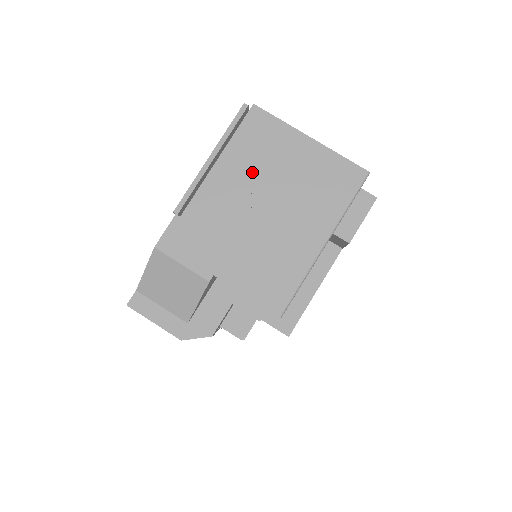
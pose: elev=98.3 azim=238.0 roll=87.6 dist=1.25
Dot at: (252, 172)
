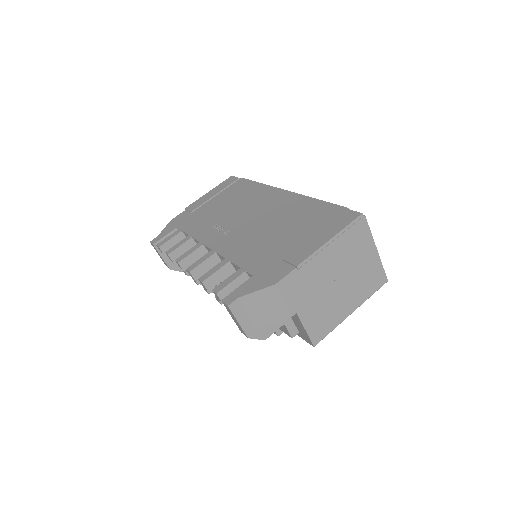
Dot at: (344, 258)
